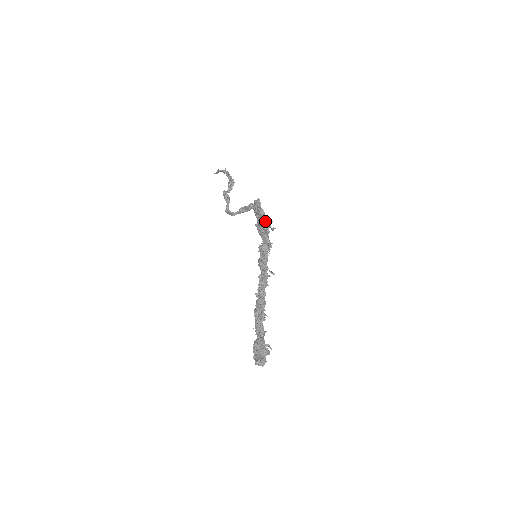
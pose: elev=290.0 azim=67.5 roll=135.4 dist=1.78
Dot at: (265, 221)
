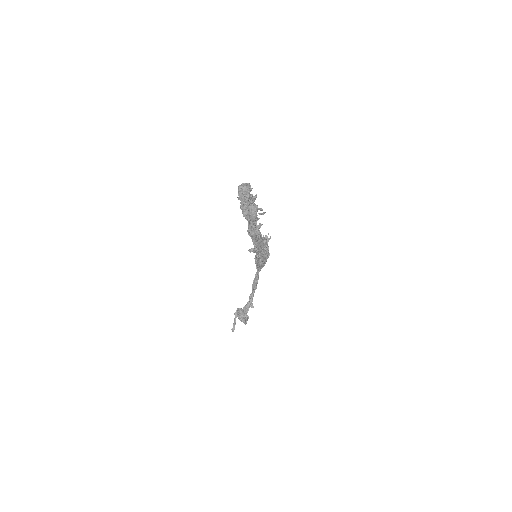
Dot at: occluded
